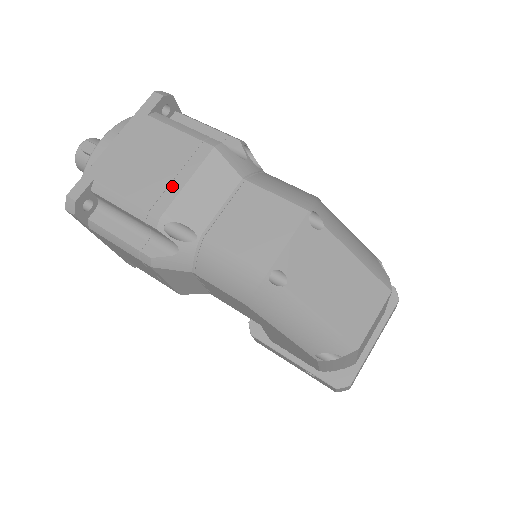
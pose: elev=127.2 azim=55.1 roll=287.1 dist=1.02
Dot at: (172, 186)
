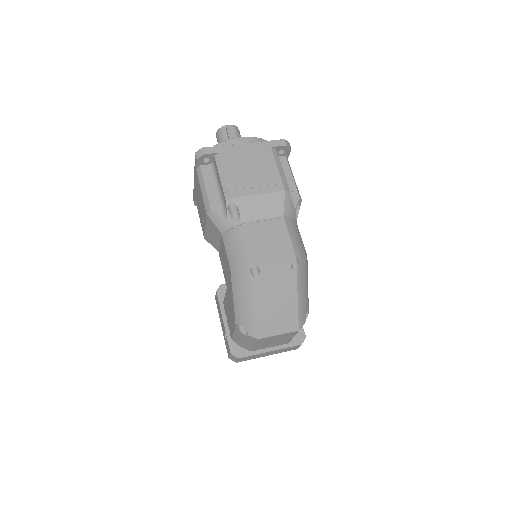
Dot at: (250, 189)
